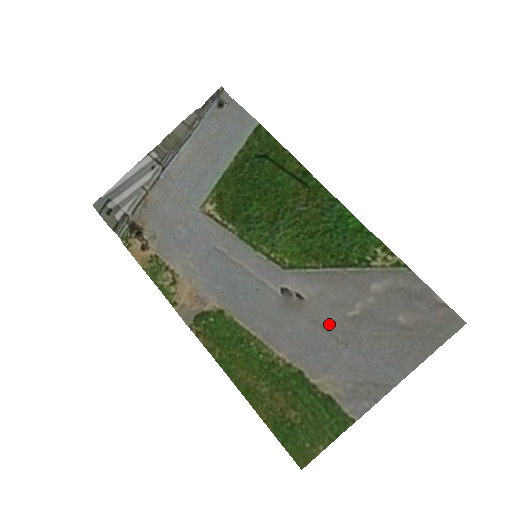
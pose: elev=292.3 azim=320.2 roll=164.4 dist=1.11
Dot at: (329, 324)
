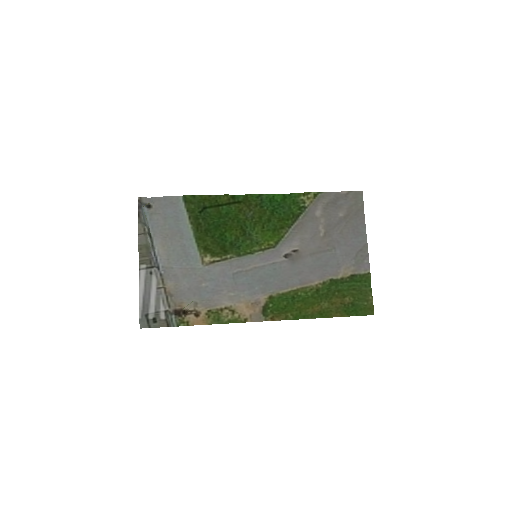
Dot at: (319, 248)
